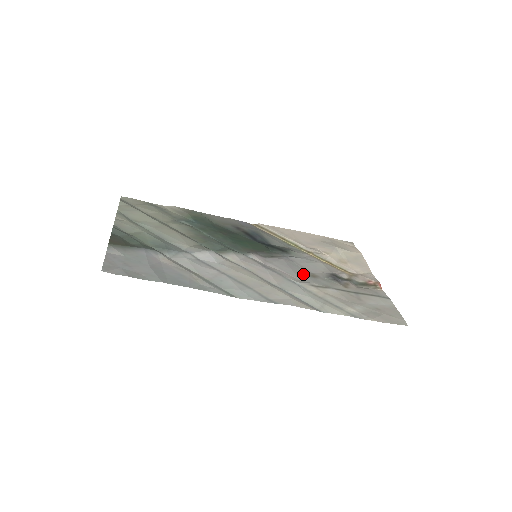
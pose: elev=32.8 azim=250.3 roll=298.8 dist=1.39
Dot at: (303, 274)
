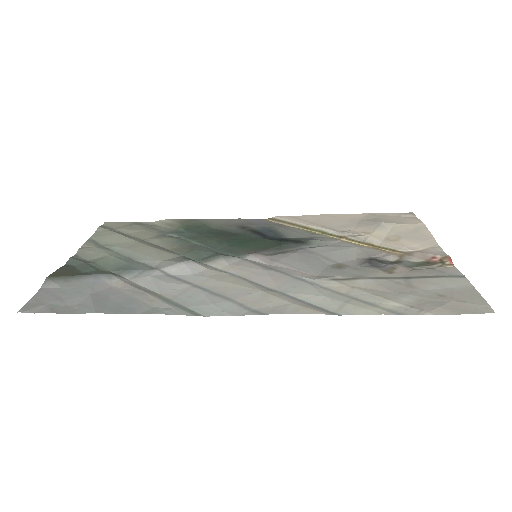
Dot at: (323, 267)
